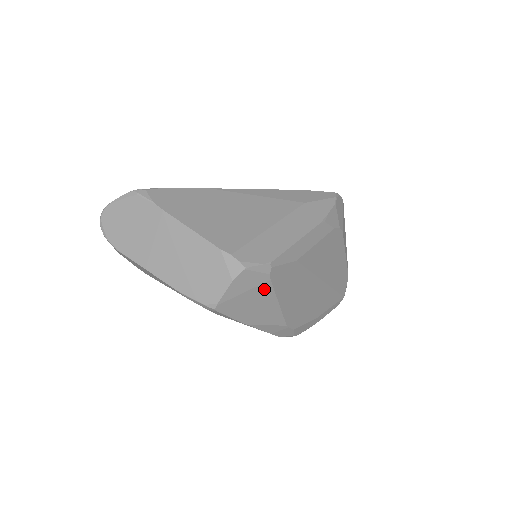
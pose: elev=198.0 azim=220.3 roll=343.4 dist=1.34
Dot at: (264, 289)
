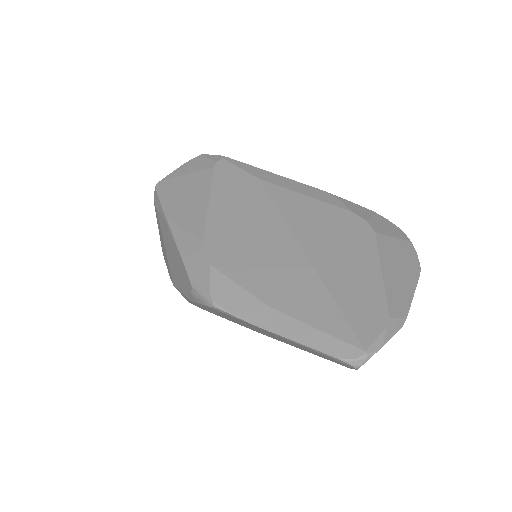
Dot at: (204, 177)
